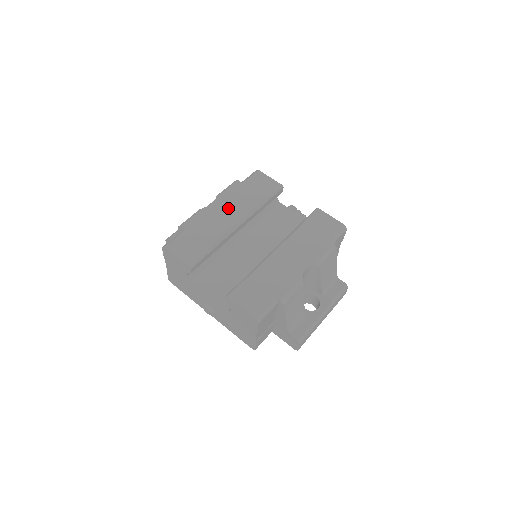
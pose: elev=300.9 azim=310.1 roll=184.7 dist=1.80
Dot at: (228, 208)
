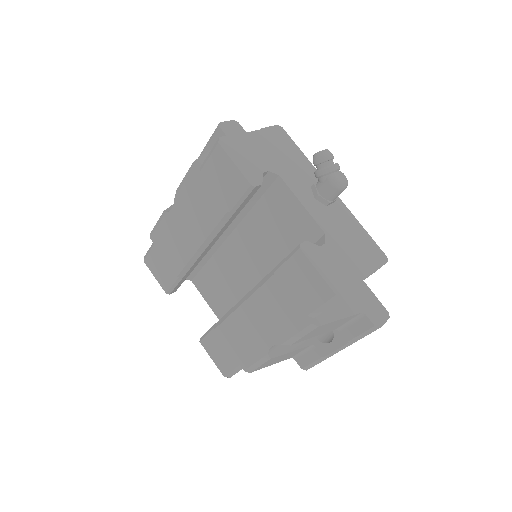
Dot at: (187, 221)
